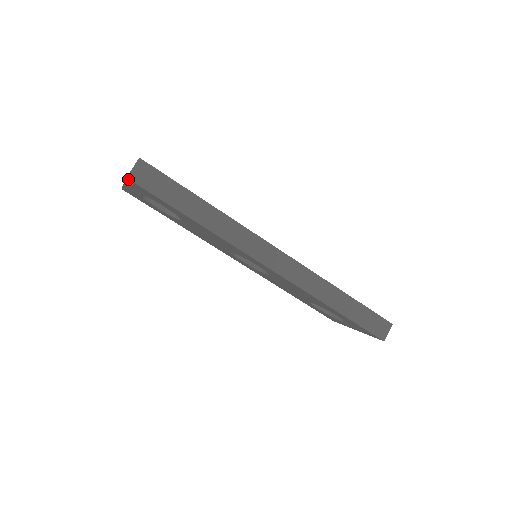
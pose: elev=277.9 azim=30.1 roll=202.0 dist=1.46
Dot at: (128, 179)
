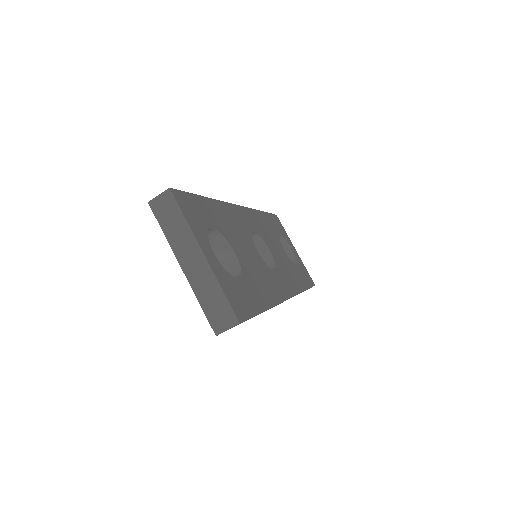
Dot at: (216, 334)
